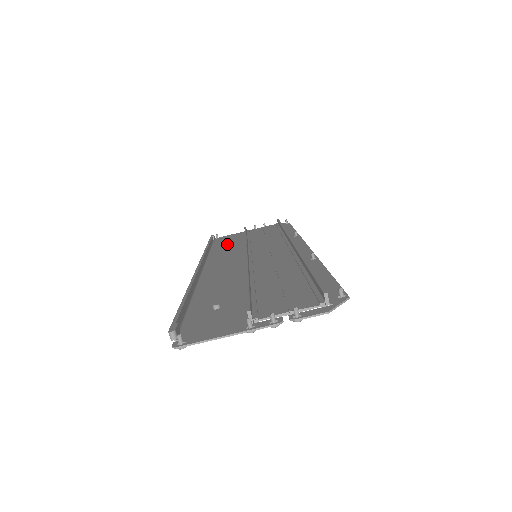
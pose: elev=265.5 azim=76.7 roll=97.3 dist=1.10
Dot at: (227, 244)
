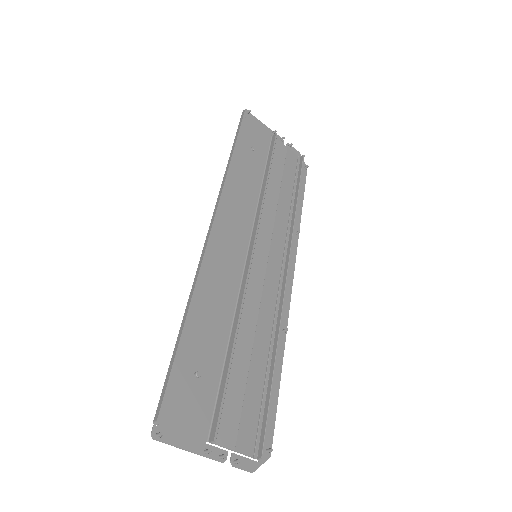
Dot at: (248, 161)
